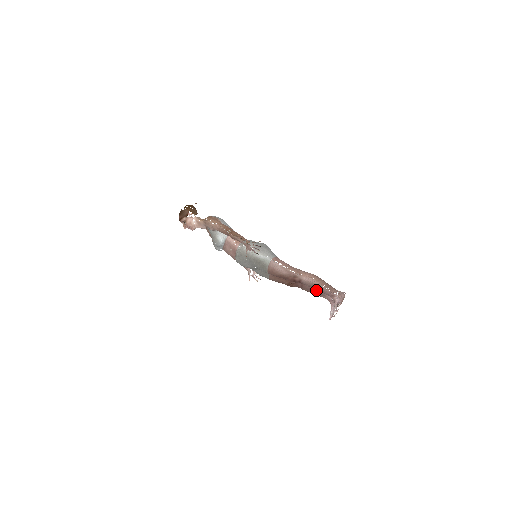
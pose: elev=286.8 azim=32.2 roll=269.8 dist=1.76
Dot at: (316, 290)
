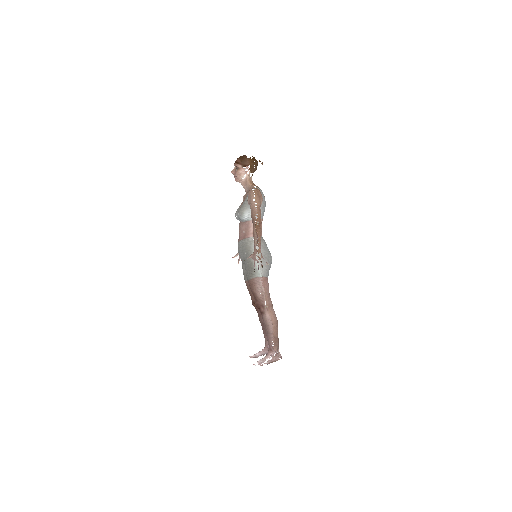
Dot at: occluded
